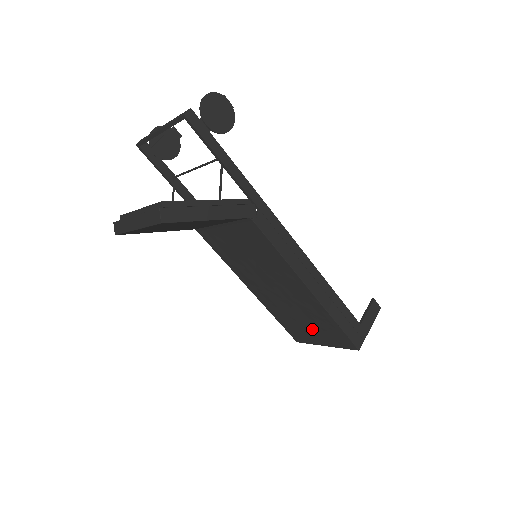
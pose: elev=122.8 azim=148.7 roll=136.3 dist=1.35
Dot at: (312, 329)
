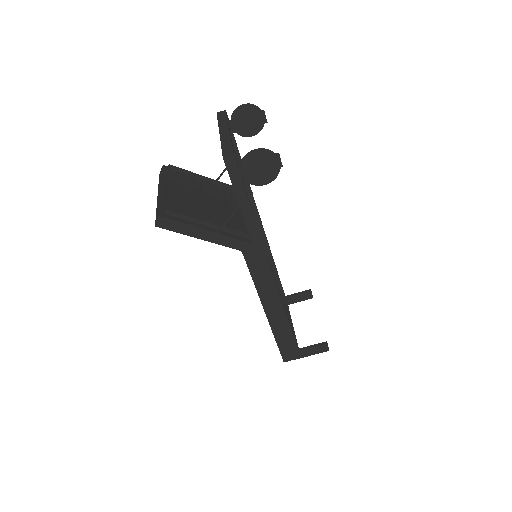
Dot at: occluded
